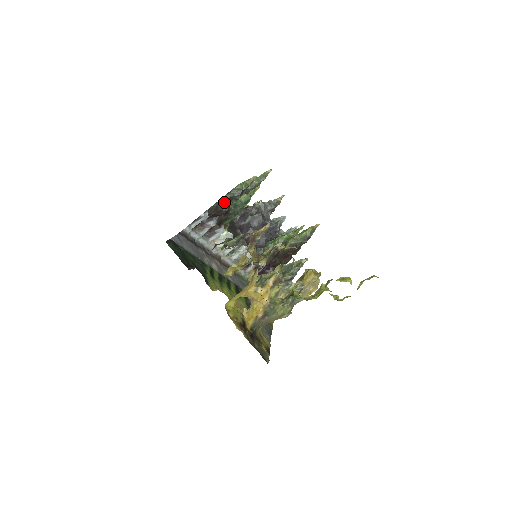
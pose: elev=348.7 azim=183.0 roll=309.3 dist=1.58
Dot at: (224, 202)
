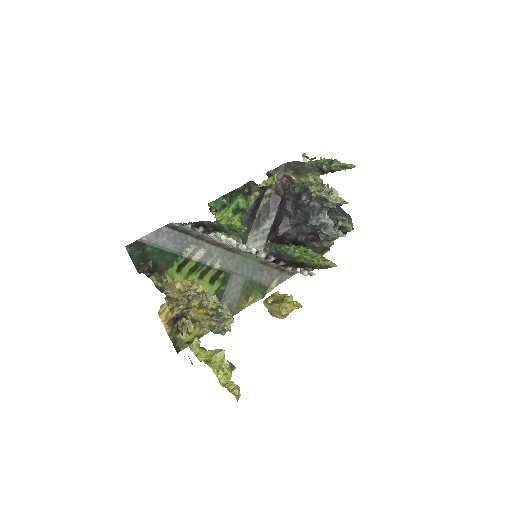
Dot at: (209, 224)
